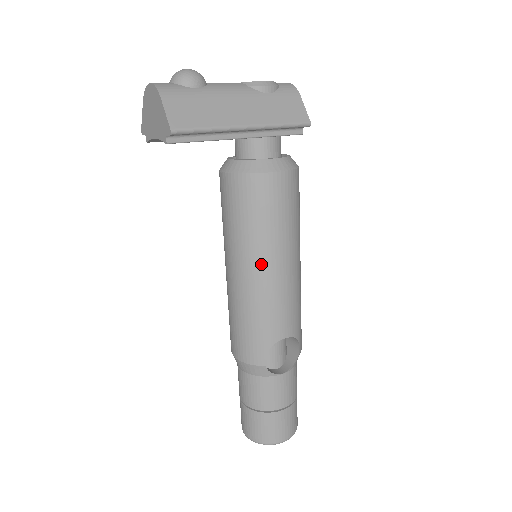
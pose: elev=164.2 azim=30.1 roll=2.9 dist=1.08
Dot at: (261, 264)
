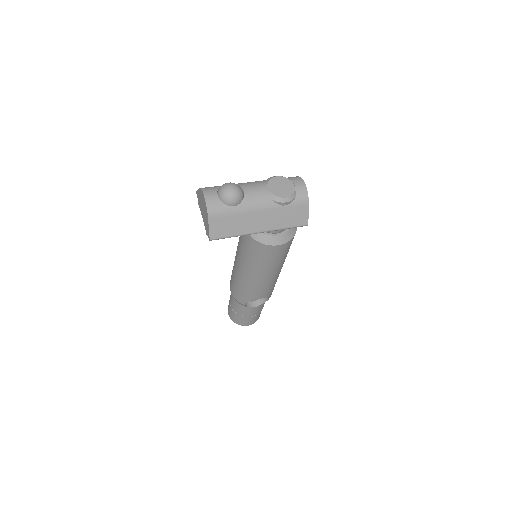
Dot at: (254, 274)
